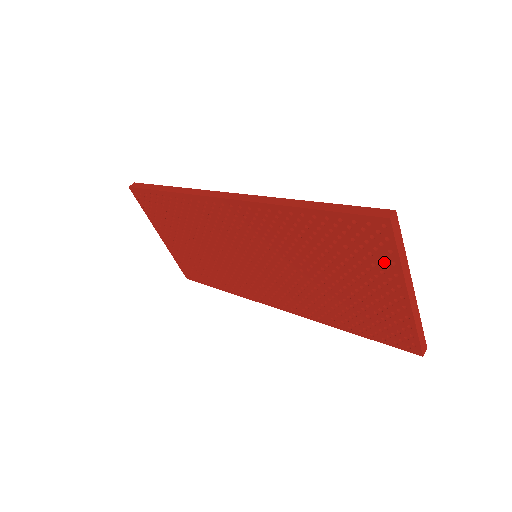
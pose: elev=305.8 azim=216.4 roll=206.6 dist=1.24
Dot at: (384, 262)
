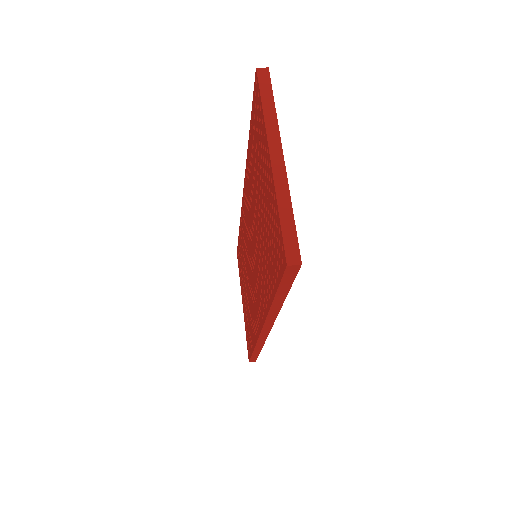
Dot at: (262, 129)
